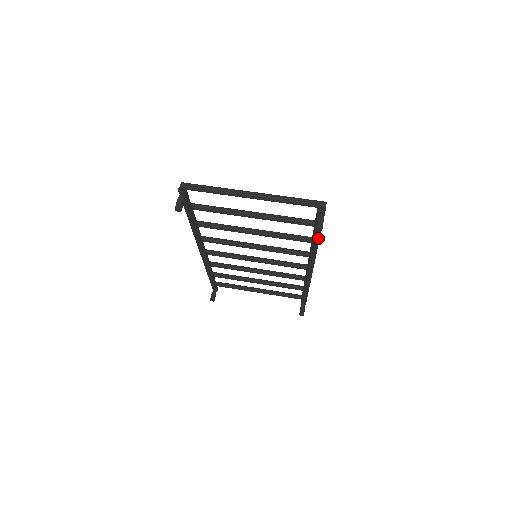
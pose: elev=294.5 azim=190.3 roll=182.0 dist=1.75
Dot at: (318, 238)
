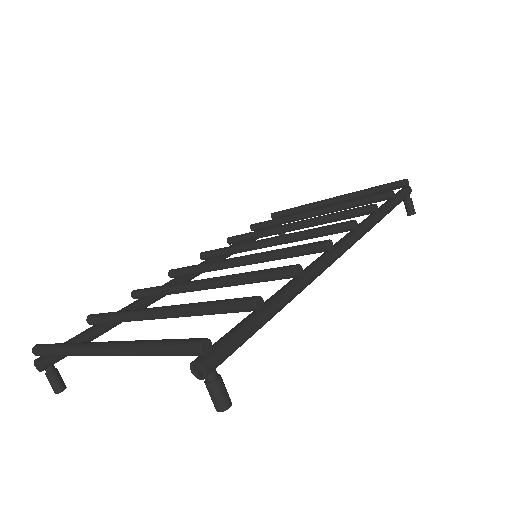
Dot at: (276, 312)
